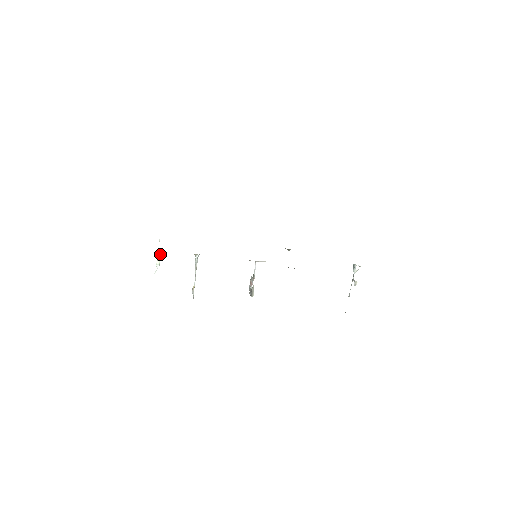
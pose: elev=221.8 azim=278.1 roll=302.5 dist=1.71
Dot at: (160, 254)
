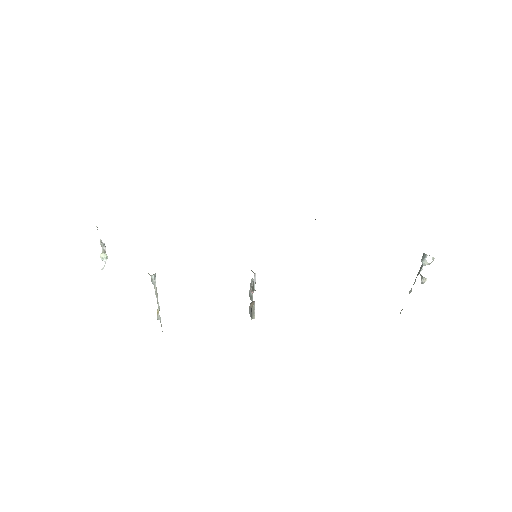
Dot at: (104, 244)
